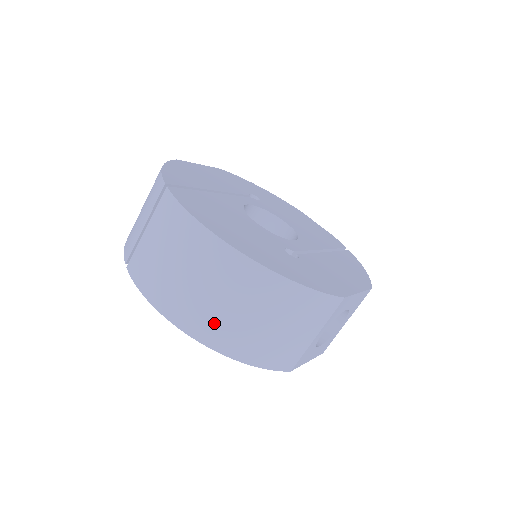
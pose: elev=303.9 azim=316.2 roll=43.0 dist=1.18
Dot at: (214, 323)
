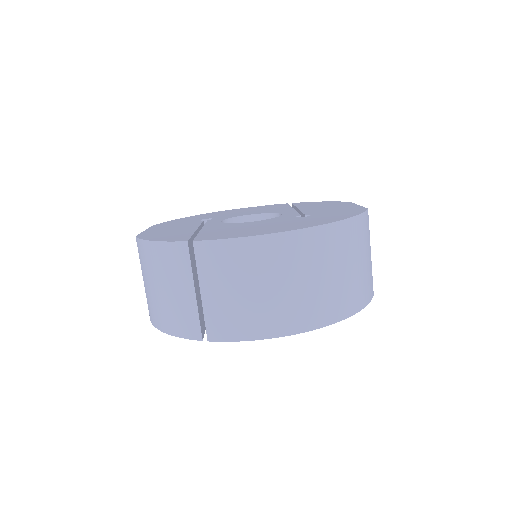
Dot at: (326, 300)
